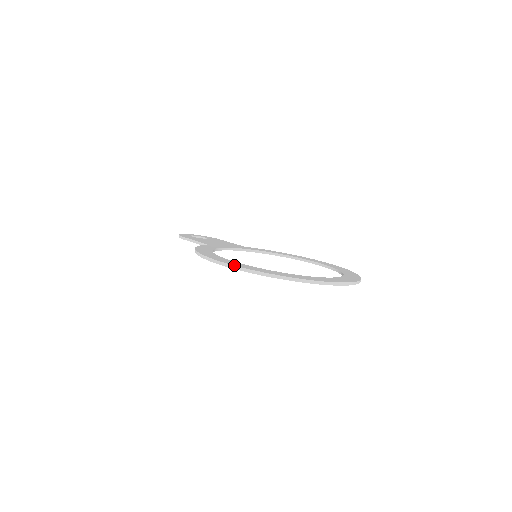
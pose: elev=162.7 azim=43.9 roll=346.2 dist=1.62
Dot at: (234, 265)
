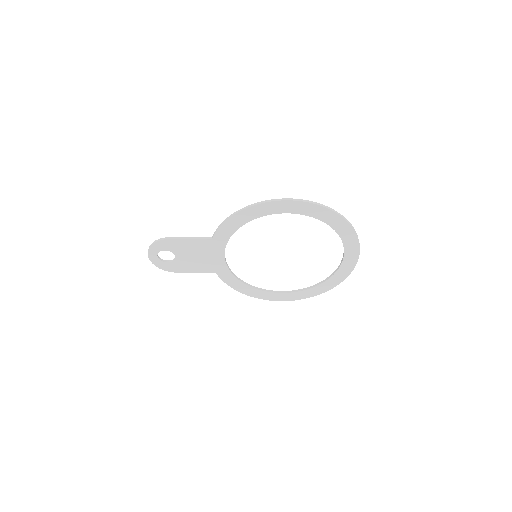
Dot at: (310, 201)
